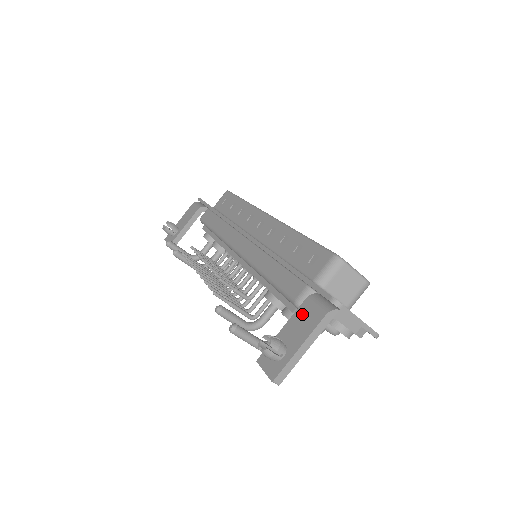
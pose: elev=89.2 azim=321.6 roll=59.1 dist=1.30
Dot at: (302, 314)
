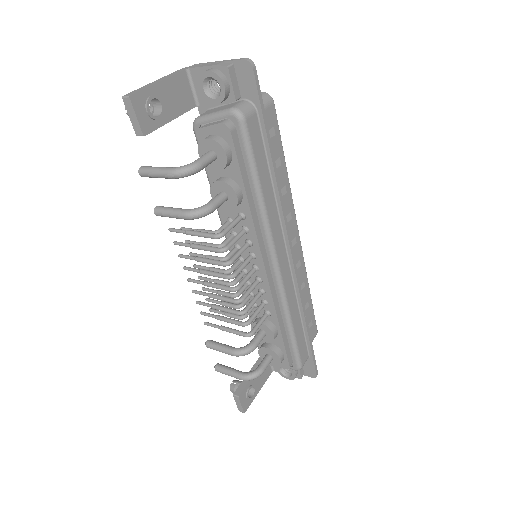
Dot at: occluded
